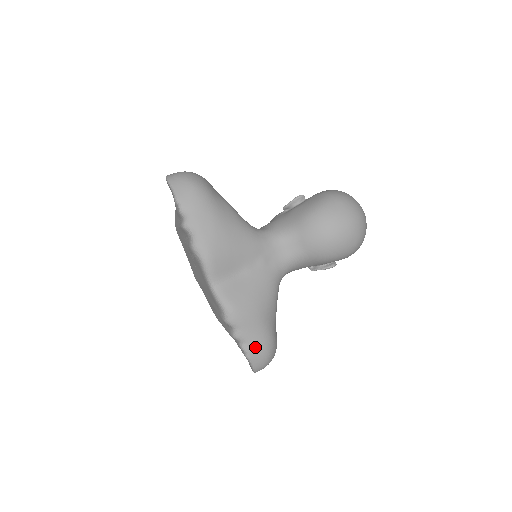
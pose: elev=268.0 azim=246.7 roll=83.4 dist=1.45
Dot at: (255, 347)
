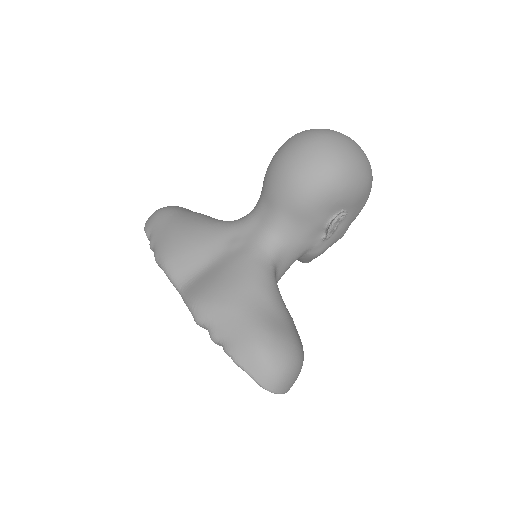
Dot at: (238, 343)
